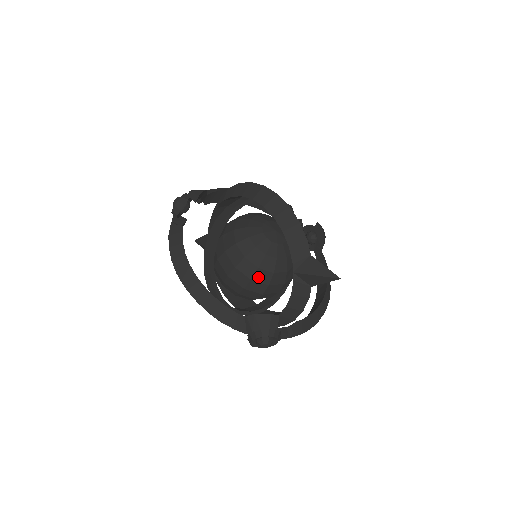
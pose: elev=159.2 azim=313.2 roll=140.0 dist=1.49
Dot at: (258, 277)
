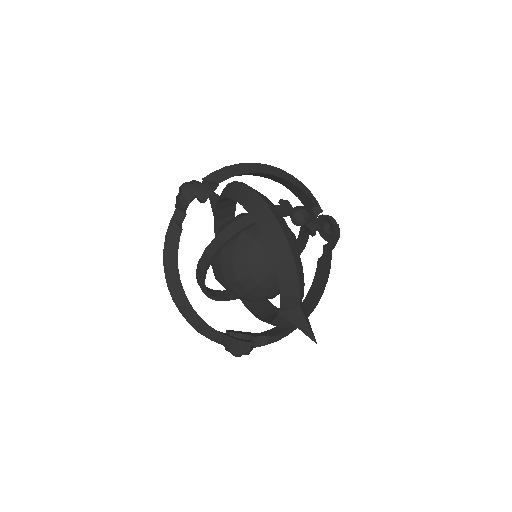
Dot at: (247, 296)
